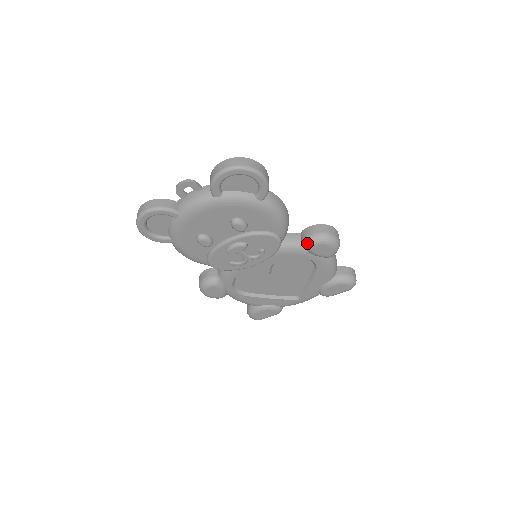
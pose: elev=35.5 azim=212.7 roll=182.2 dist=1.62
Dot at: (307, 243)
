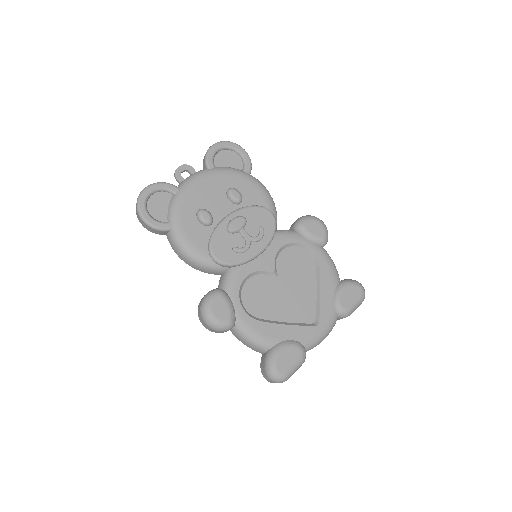
Dot at: (298, 222)
